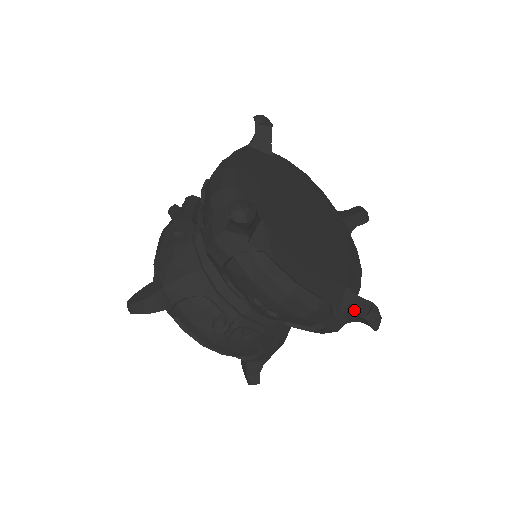
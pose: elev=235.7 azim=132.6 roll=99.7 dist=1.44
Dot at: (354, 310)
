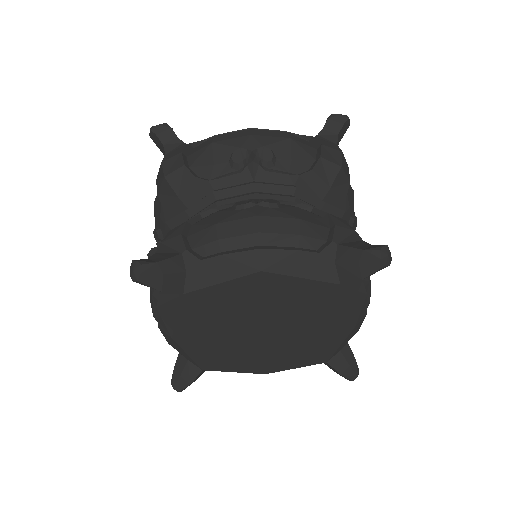
Dot at: (321, 132)
